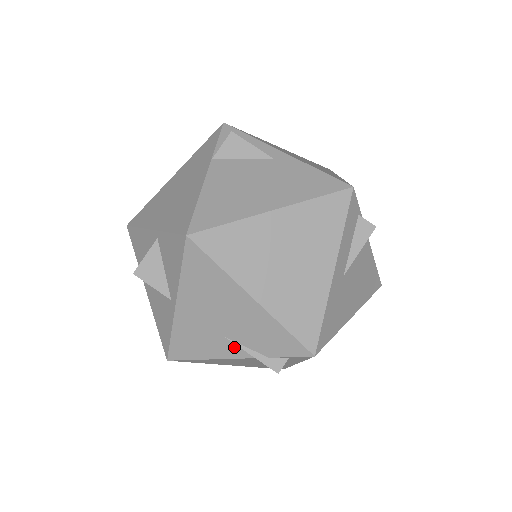
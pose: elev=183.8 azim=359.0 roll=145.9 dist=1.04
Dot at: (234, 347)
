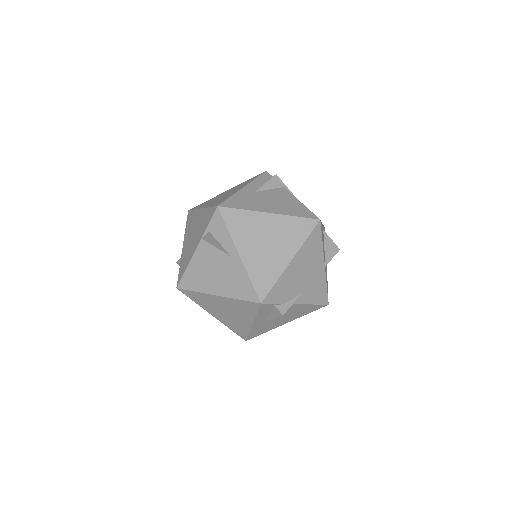
Dot at: occluded
